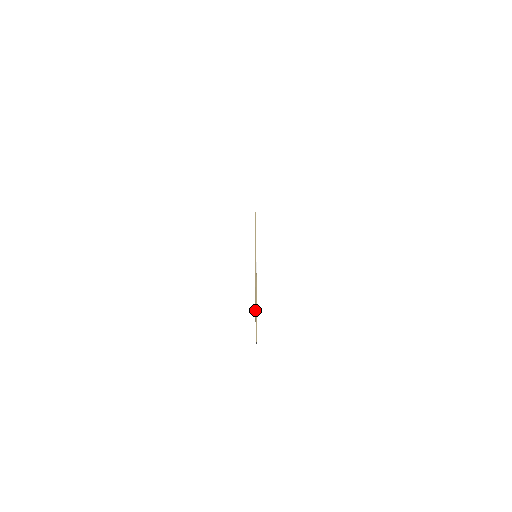
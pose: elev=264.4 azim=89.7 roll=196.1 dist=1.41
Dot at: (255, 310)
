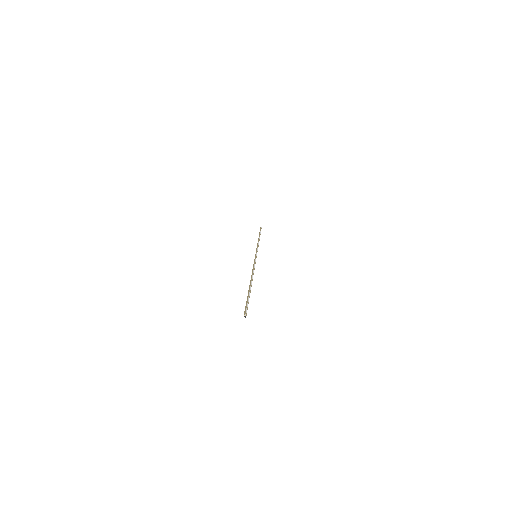
Dot at: occluded
